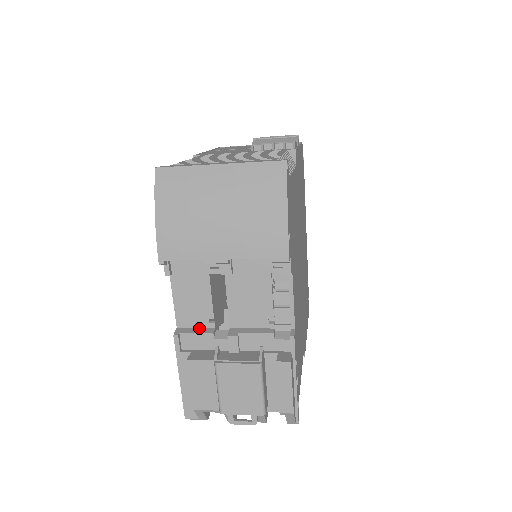
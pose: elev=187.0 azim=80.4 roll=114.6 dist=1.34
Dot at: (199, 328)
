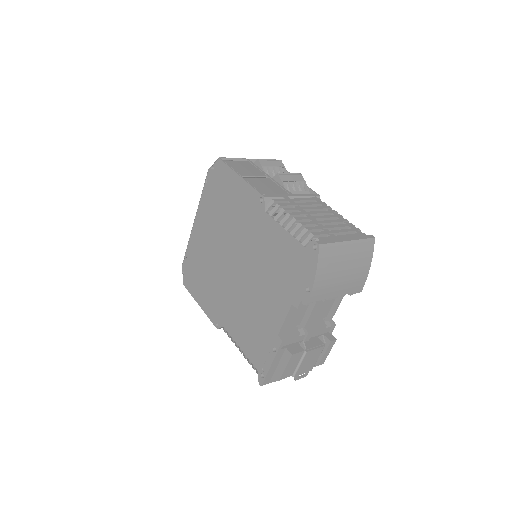
Dot at: (290, 332)
